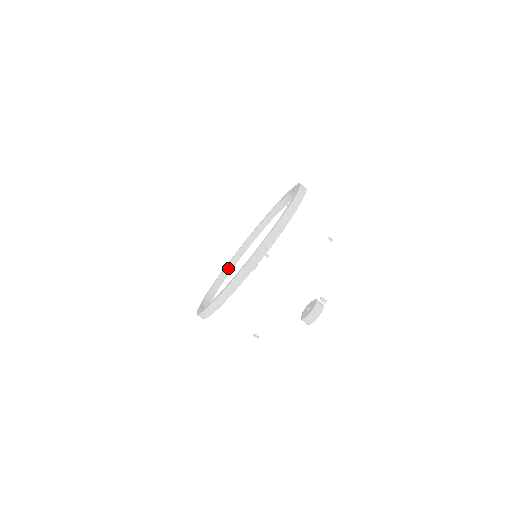
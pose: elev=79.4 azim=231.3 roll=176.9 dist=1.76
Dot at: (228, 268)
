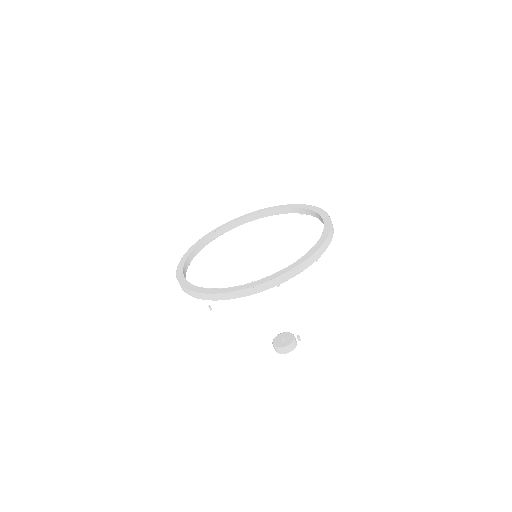
Dot at: (216, 234)
